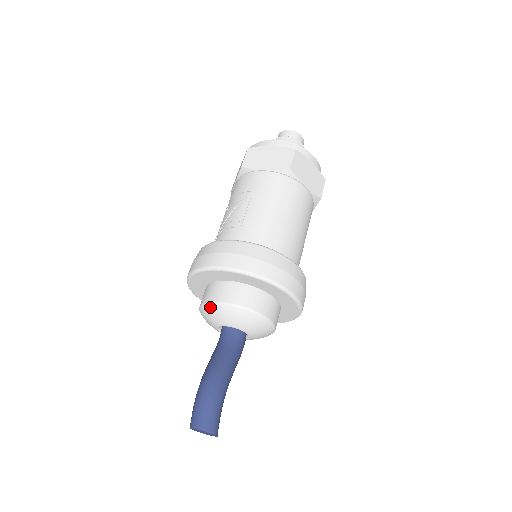
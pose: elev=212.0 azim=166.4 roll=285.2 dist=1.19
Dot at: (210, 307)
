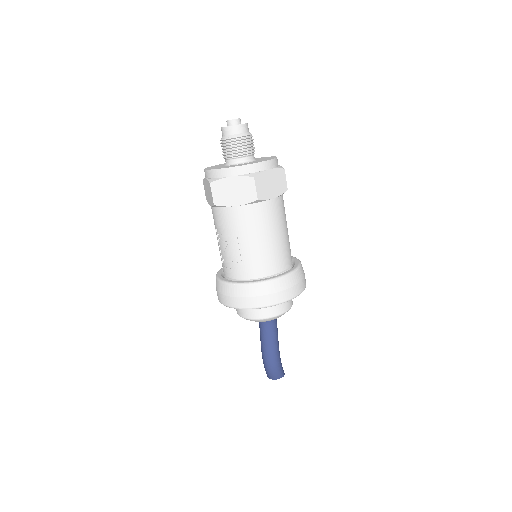
Dot at: occluded
